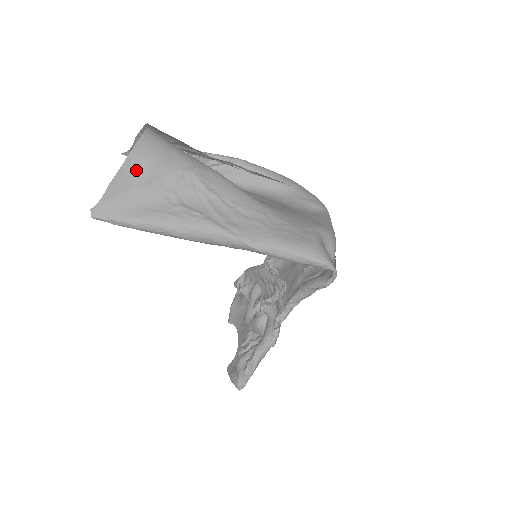
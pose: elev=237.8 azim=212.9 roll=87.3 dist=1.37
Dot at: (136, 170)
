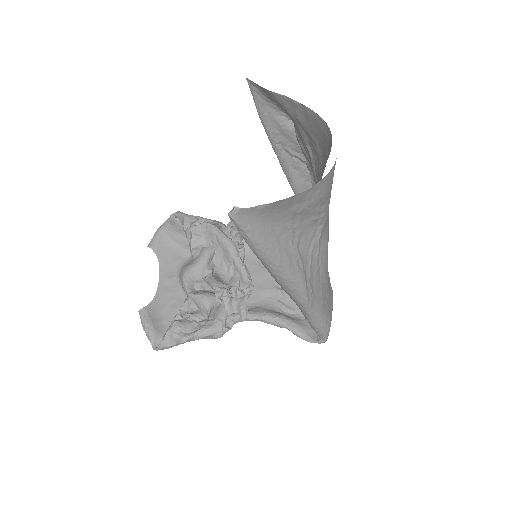
Dot at: (304, 200)
